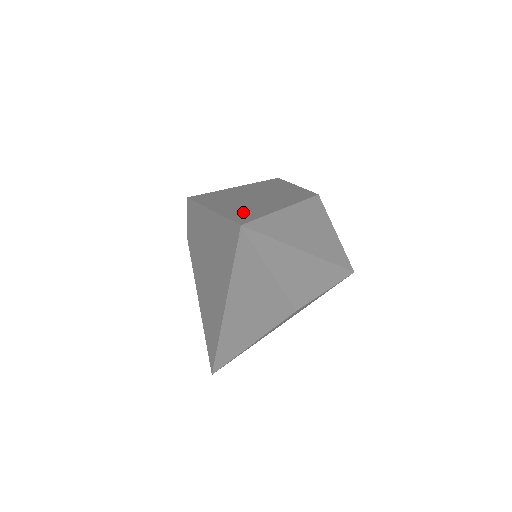
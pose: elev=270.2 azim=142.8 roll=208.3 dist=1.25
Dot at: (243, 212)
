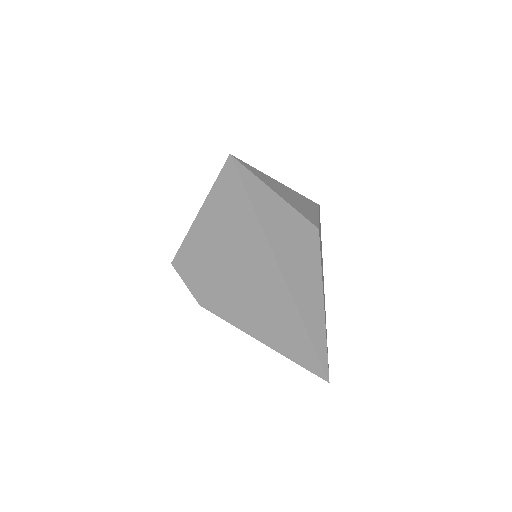
Dot at: occluded
